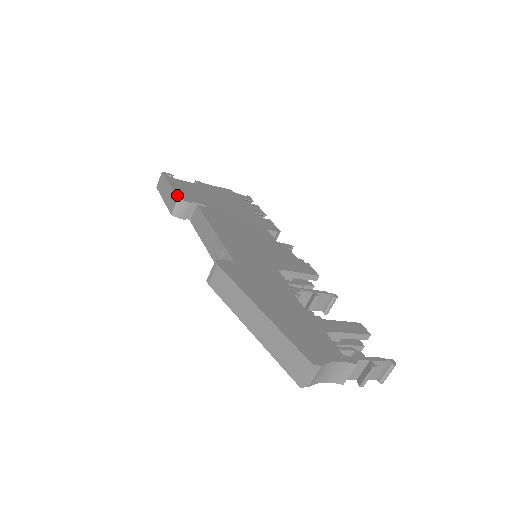
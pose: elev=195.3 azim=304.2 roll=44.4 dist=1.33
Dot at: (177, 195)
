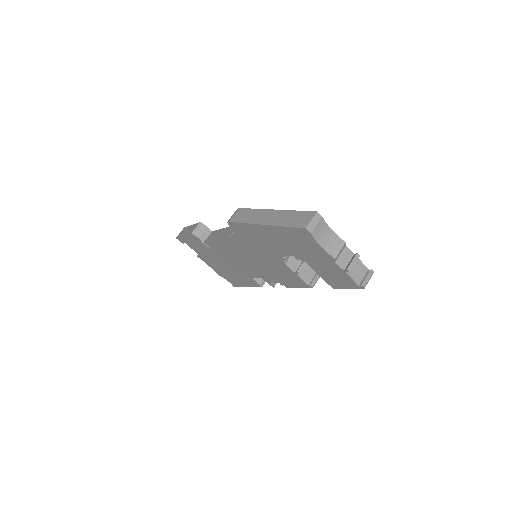
Dot at: occluded
